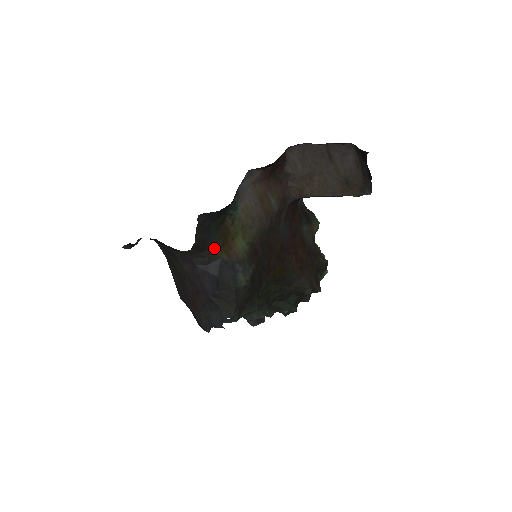
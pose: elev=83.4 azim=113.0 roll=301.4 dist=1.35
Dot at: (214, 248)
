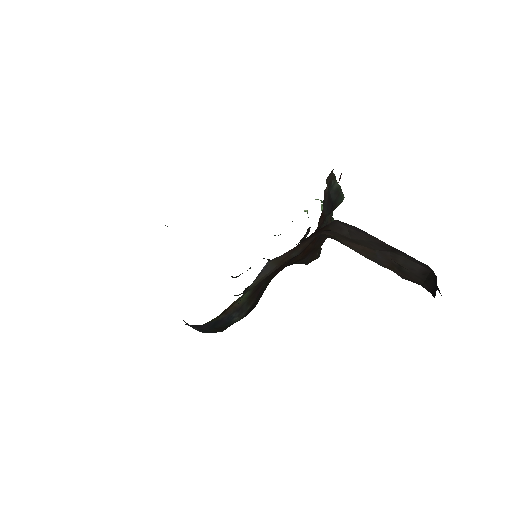
Dot at: occluded
